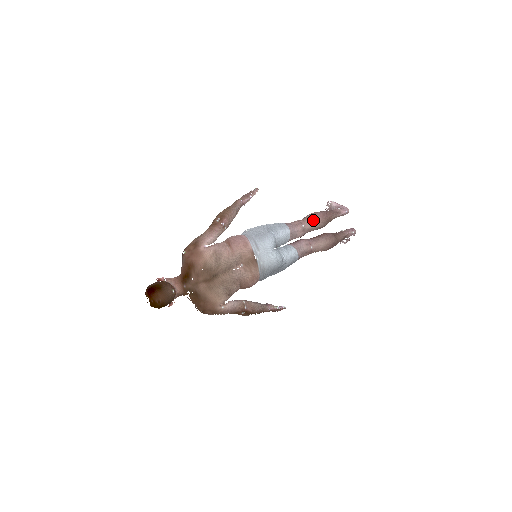
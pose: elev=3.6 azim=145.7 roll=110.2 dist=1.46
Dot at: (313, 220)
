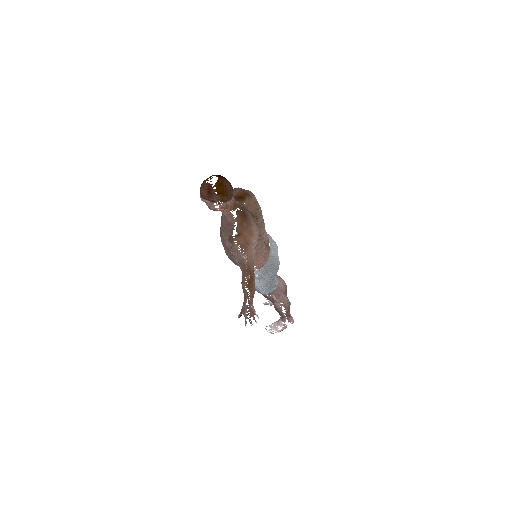
Dot at: (282, 279)
